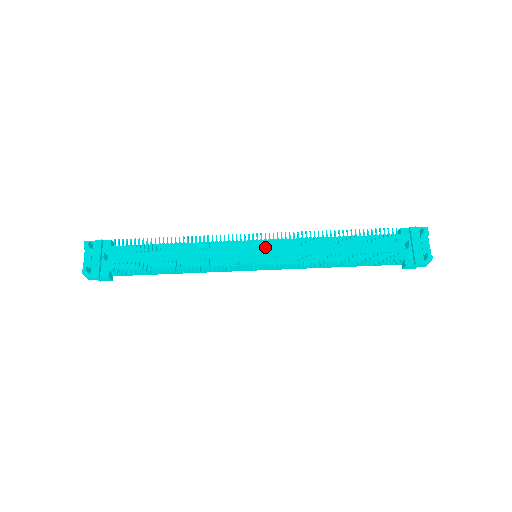
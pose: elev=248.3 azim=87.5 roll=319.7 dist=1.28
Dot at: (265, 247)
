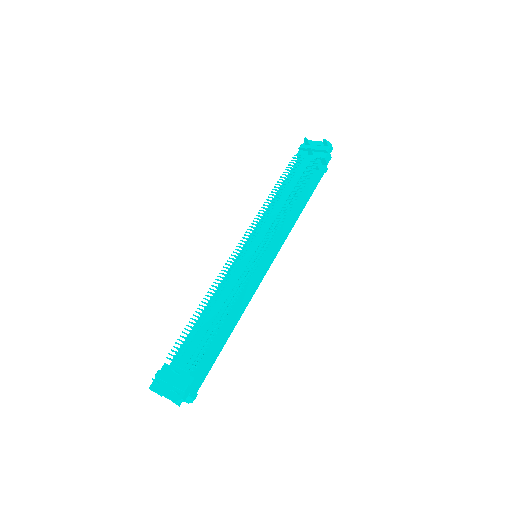
Dot at: (253, 242)
